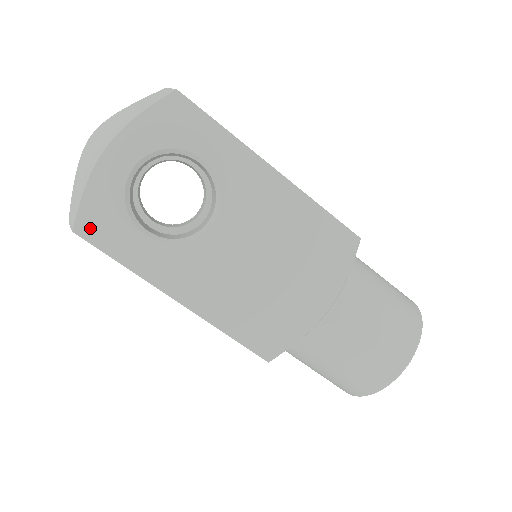
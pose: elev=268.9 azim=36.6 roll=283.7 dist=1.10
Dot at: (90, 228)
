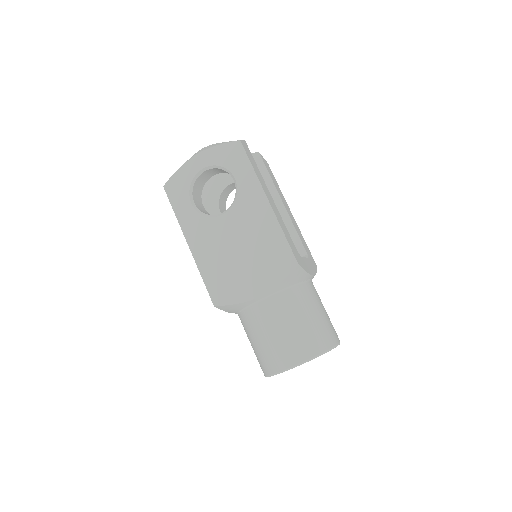
Dot at: (171, 188)
